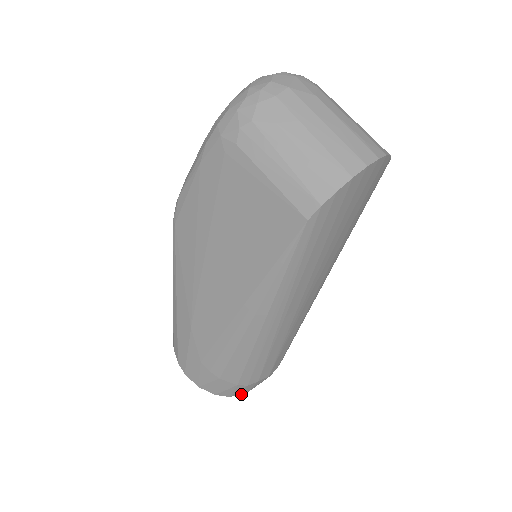
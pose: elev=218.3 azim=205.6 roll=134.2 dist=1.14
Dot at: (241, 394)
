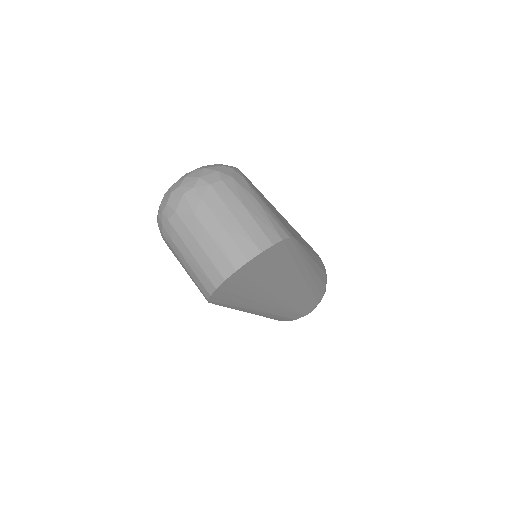
Dot at: occluded
